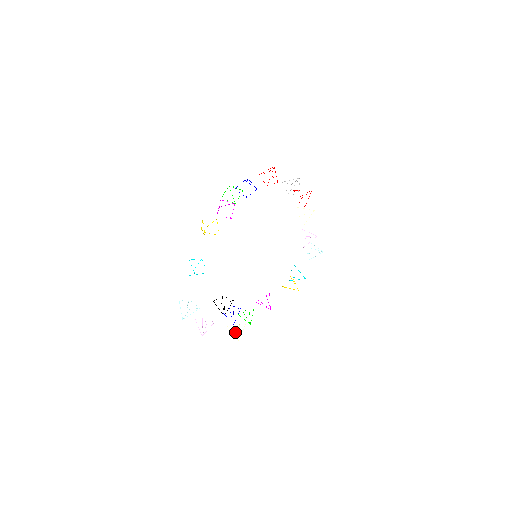
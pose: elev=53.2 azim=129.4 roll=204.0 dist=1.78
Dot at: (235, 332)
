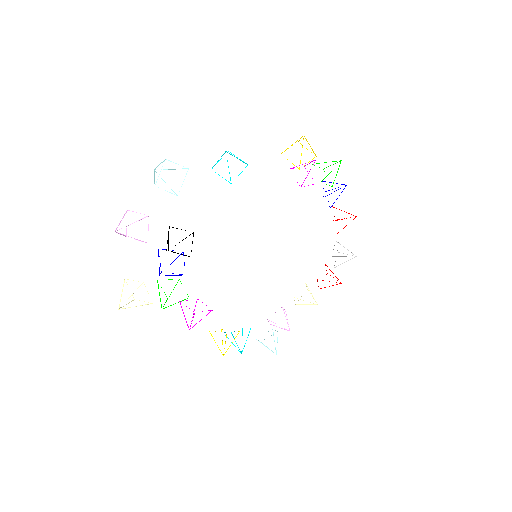
Dot at: (133, 293)
